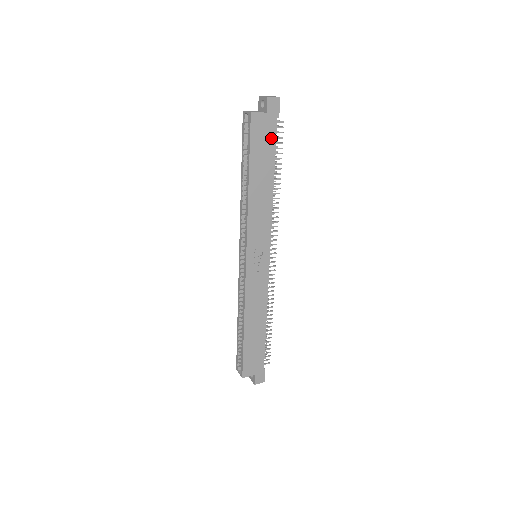
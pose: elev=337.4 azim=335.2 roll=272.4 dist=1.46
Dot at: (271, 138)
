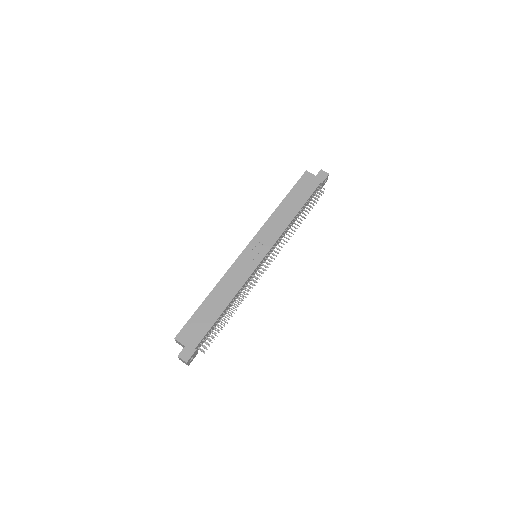
Dot at: (311, 189)
